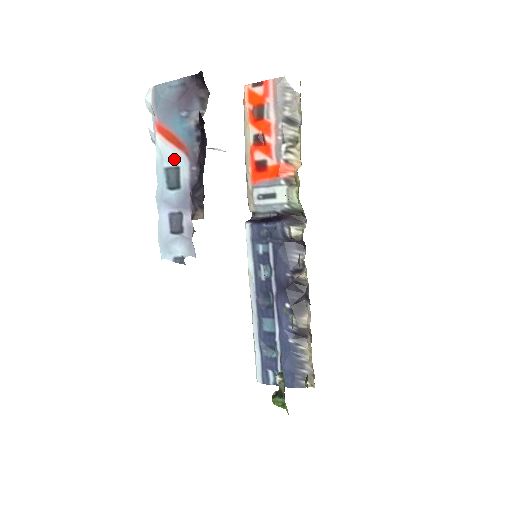
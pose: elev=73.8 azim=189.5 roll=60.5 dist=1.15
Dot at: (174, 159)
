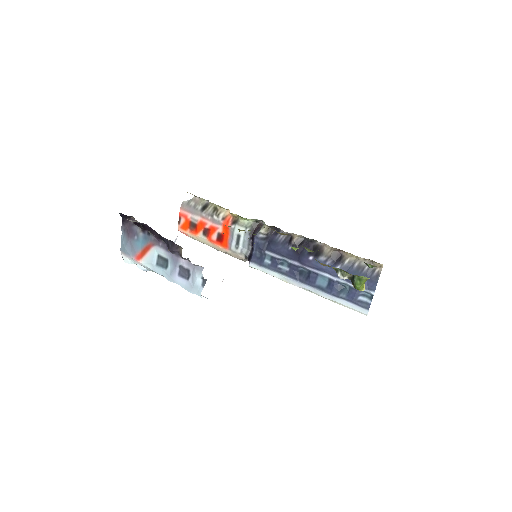
Dot at: (153, 256)
